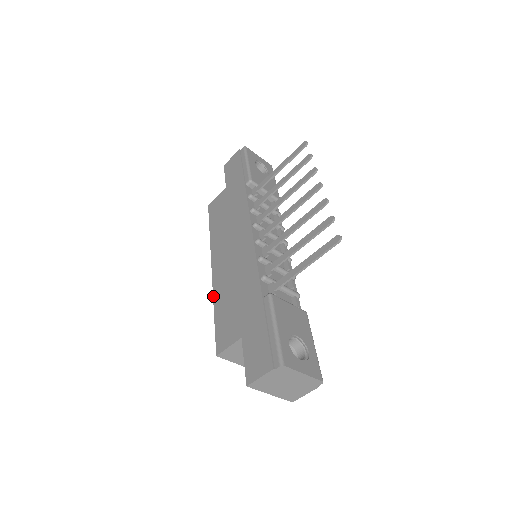
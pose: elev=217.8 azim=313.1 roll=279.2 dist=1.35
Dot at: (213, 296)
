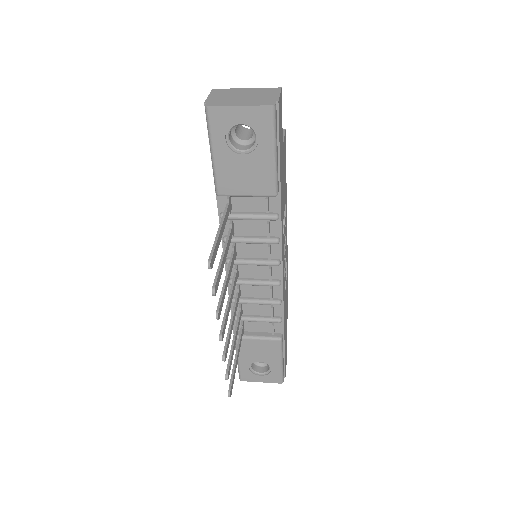
Dot at: occluded
